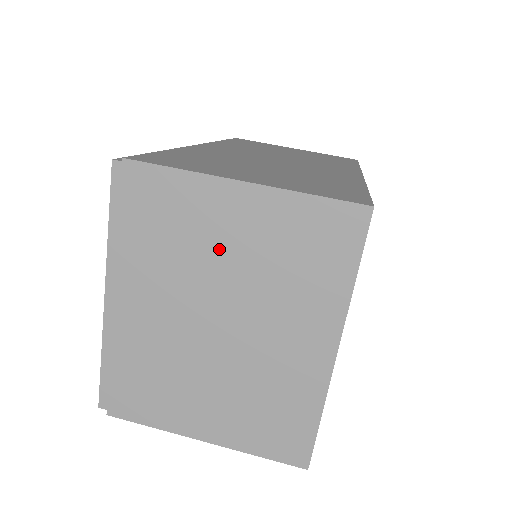
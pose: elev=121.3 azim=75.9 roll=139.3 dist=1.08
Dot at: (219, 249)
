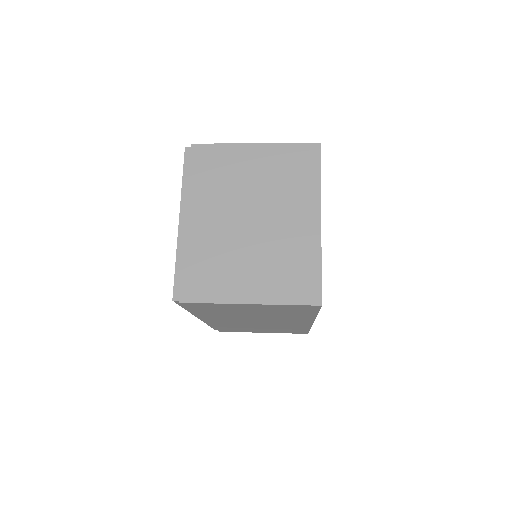
Dot at: (246, 178)
